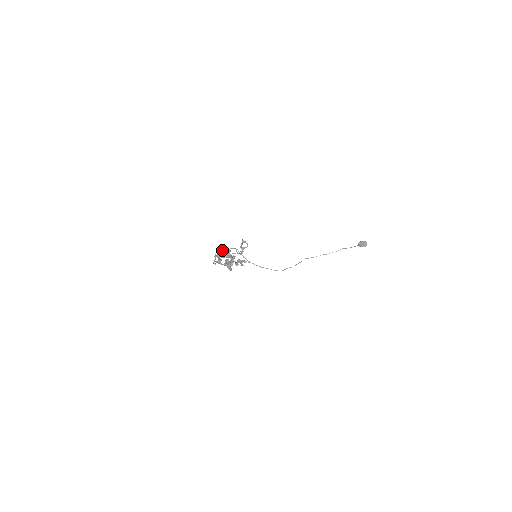
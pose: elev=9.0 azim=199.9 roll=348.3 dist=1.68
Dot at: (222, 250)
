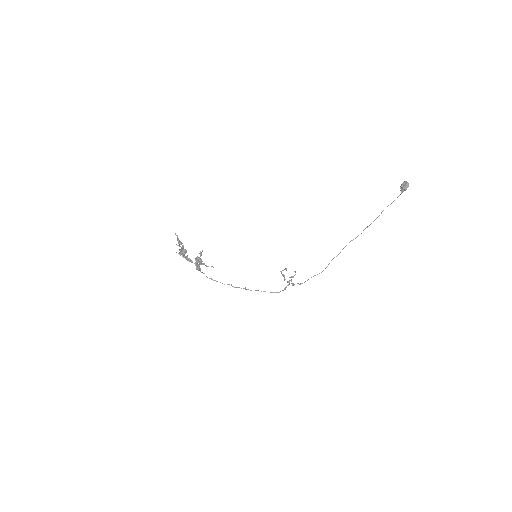
Dot at: occluded
